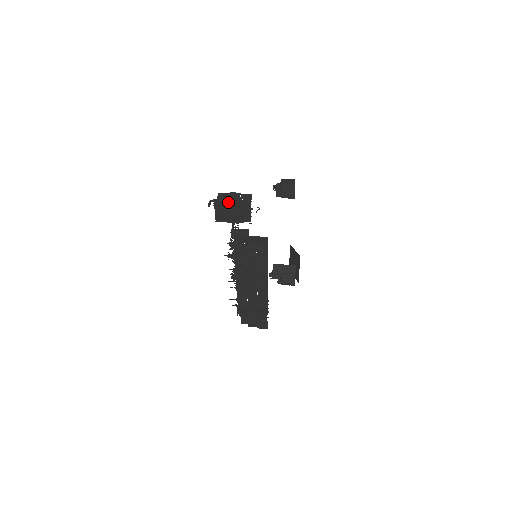
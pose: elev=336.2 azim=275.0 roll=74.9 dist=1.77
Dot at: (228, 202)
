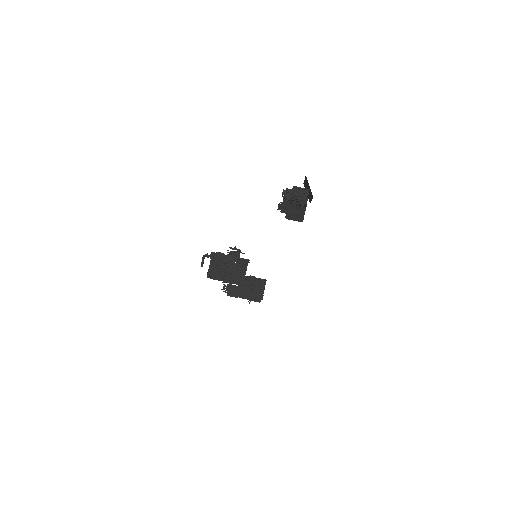
Dot at: (221, 273)
